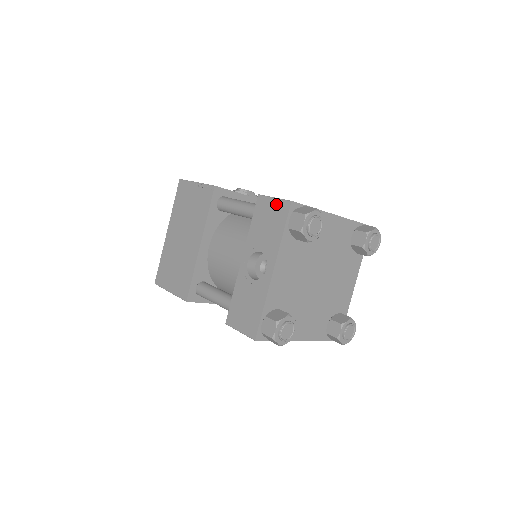
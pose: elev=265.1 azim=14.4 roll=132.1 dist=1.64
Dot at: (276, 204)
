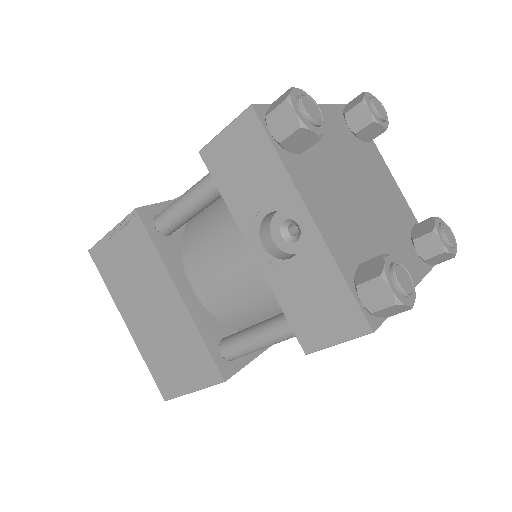
Dot at: (233, 133)
